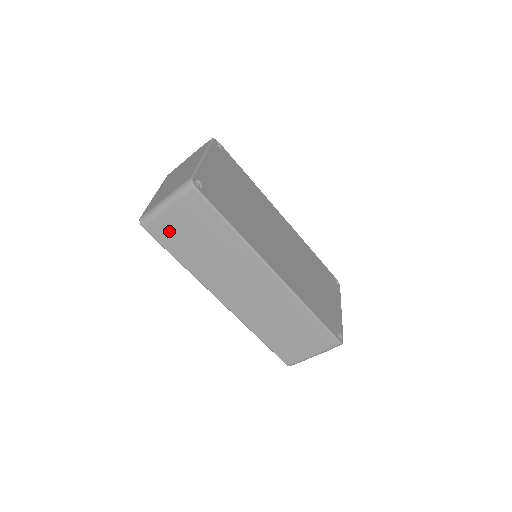
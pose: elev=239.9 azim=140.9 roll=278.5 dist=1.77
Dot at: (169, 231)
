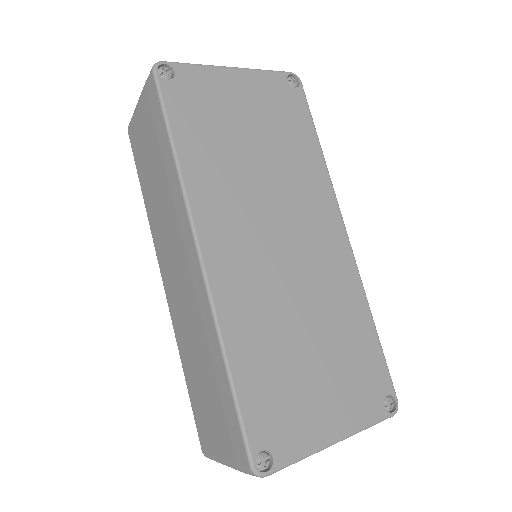
Dot at: (139, 141)
